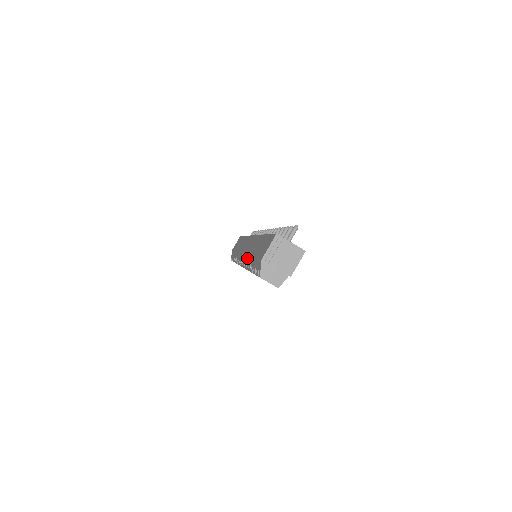
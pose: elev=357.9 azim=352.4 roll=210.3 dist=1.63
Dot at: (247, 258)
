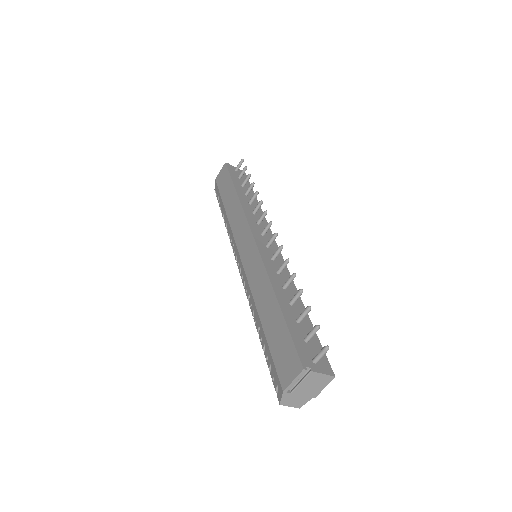
Dot at: (251, 298)
